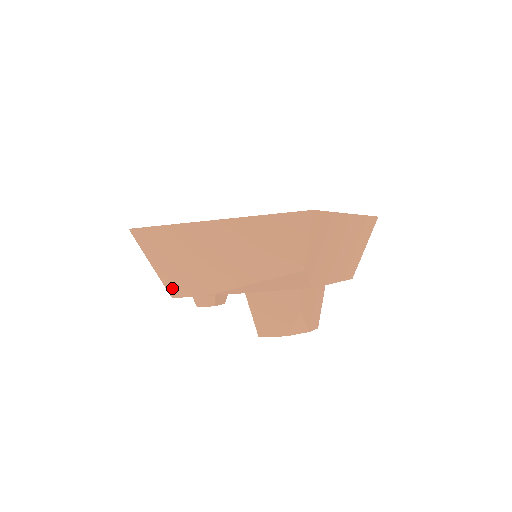
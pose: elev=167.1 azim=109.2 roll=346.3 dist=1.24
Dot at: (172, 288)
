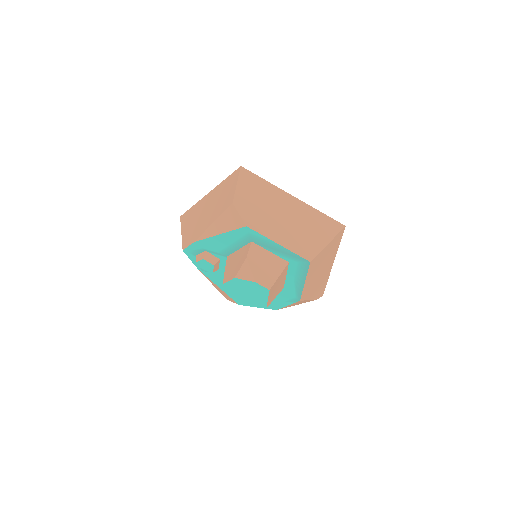
Dot at: (184, 244)
